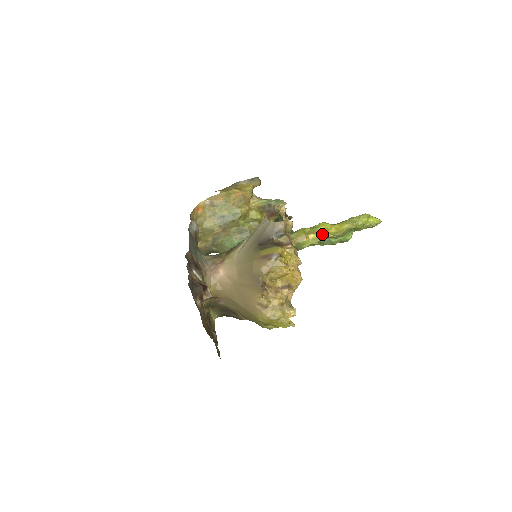
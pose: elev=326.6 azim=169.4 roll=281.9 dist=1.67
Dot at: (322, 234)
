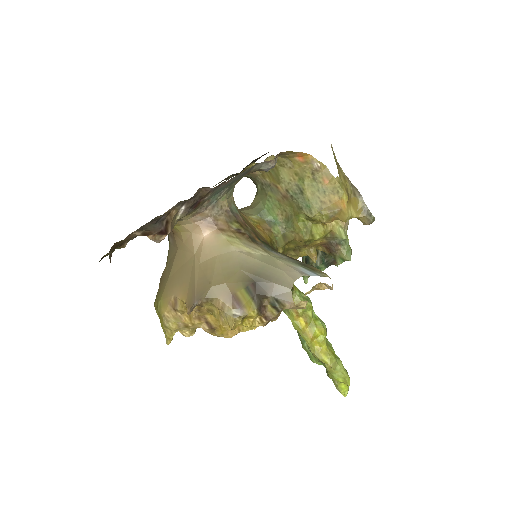
Dot at: (308, 333)
